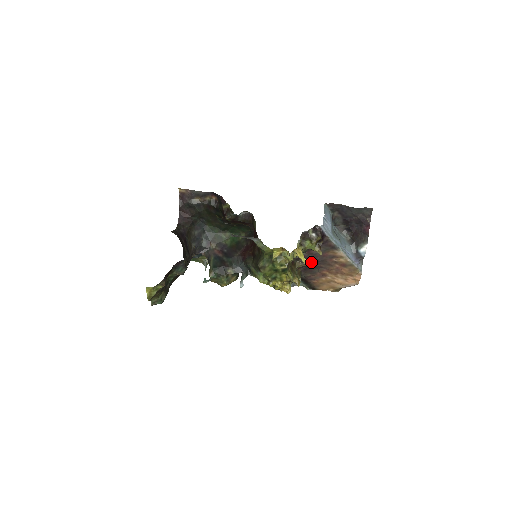
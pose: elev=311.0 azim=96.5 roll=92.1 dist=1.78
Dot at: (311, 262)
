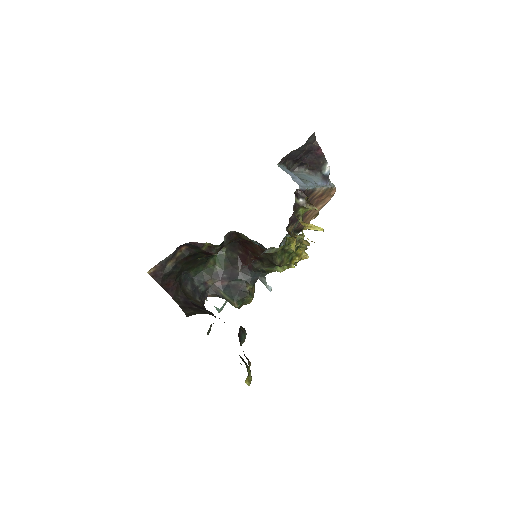
Dot at: occluded
